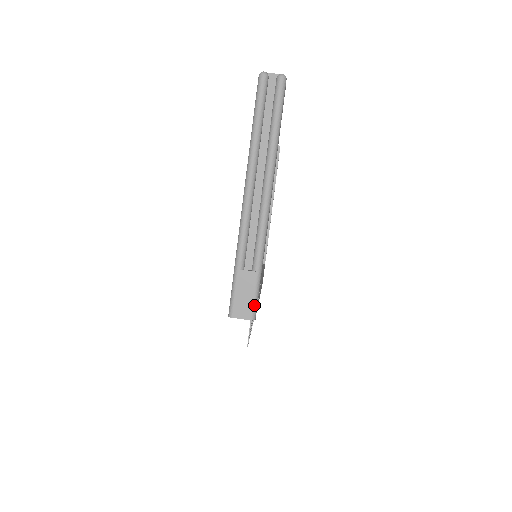
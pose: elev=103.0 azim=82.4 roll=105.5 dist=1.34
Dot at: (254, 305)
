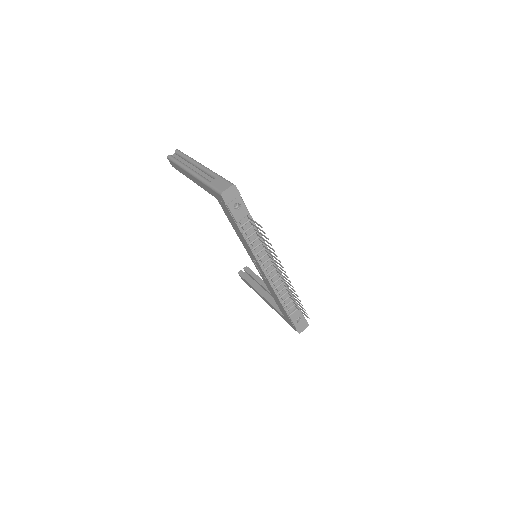
Dot at: (229, 182)
